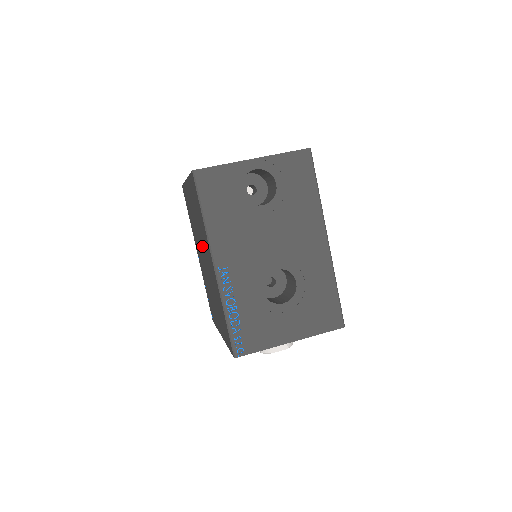
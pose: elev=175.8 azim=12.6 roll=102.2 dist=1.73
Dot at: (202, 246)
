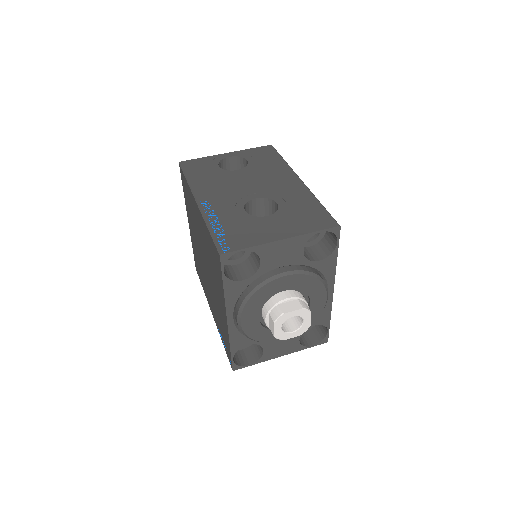
Dot at: (200, 246)
